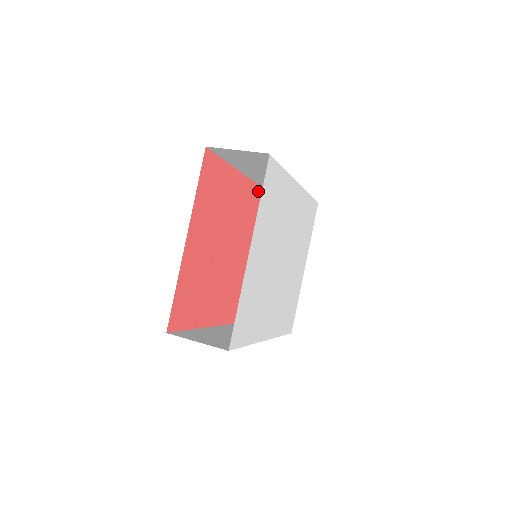
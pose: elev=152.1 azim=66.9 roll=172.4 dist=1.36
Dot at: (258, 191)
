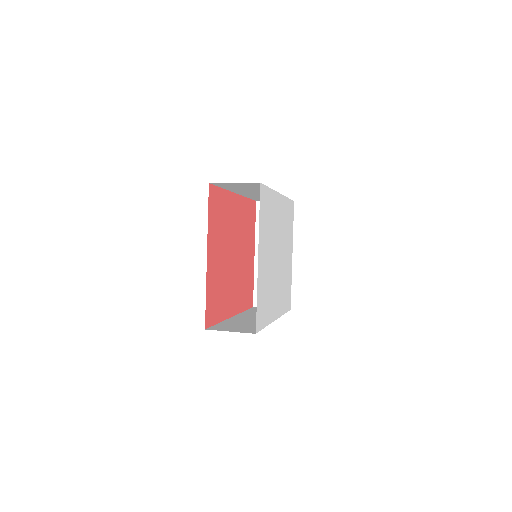
Dot at: (245, 202)
